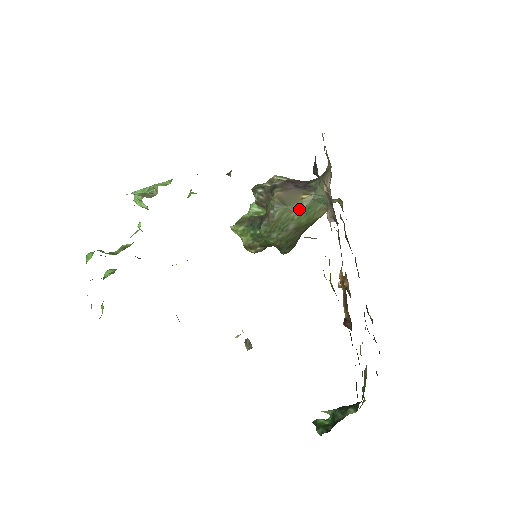
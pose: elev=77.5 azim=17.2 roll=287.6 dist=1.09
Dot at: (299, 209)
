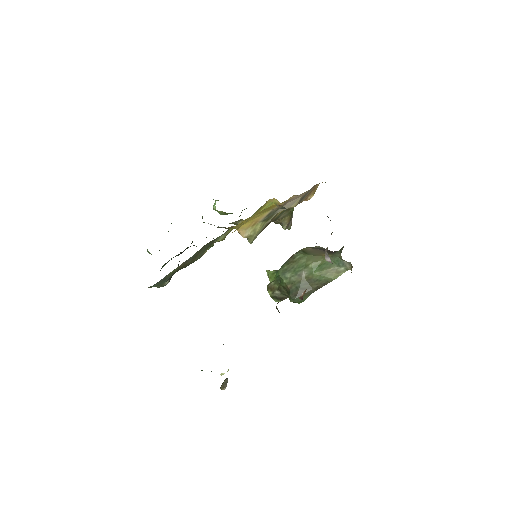
Dot at: (316, 261)
